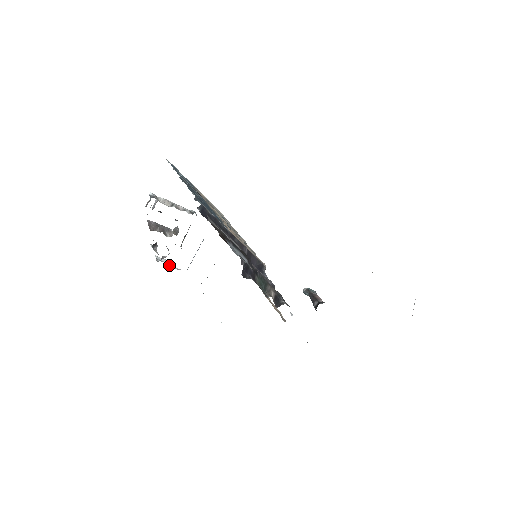
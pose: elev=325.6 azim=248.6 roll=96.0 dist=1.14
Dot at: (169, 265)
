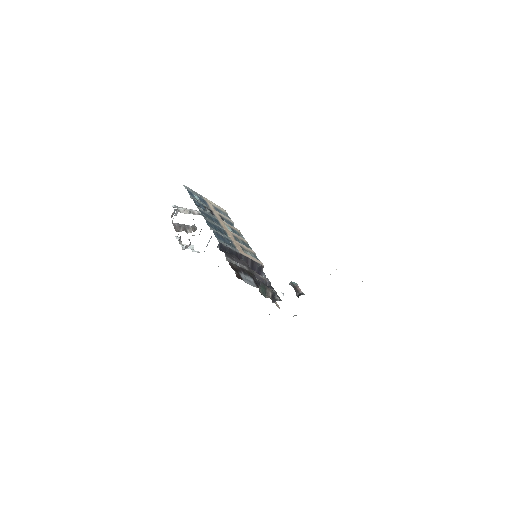
Dot at: occluded
